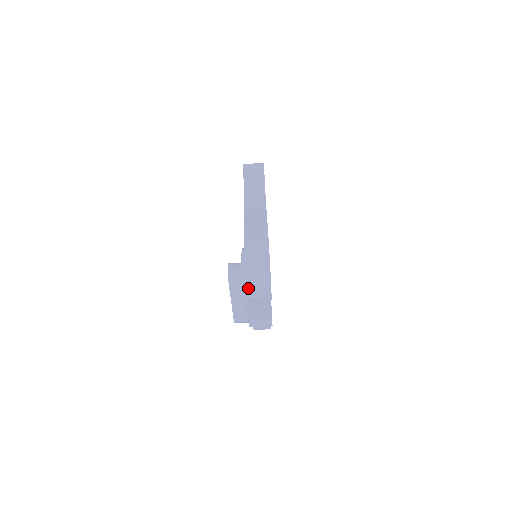
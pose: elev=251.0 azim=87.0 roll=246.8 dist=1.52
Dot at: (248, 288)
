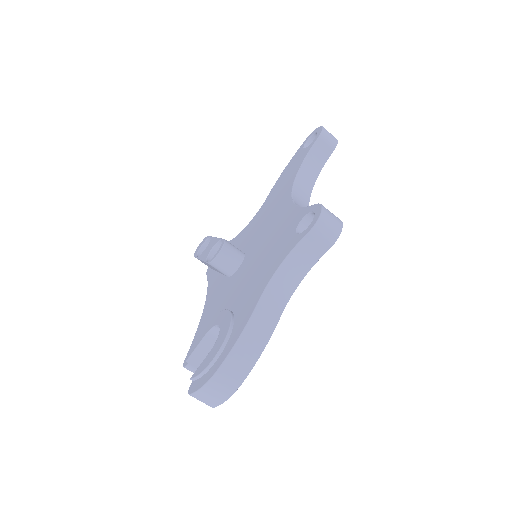
Dot at: (196, 395)
